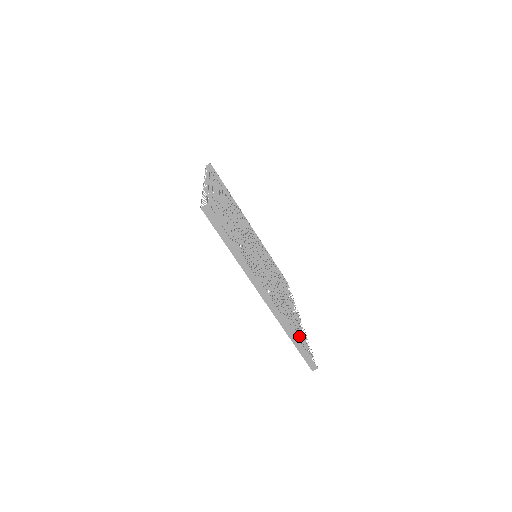
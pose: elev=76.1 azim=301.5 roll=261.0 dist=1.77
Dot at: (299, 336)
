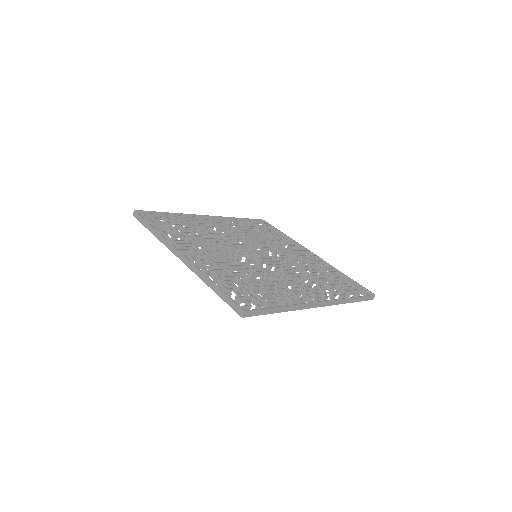
Dot at: (240, 291)
